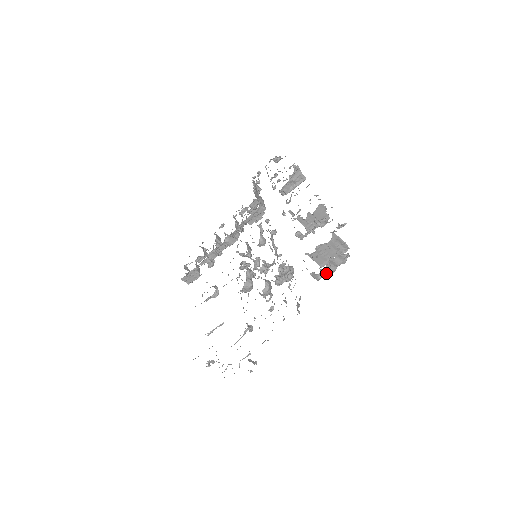
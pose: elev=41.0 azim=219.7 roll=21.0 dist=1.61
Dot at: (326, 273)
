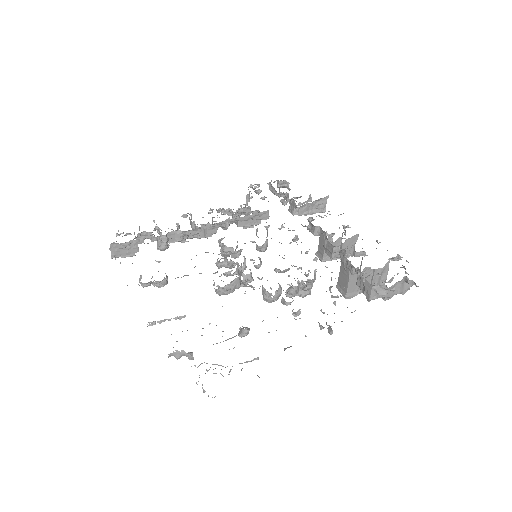
Dot at: occluded
